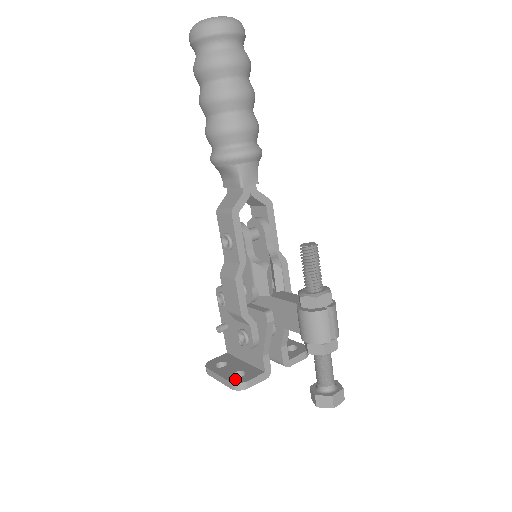
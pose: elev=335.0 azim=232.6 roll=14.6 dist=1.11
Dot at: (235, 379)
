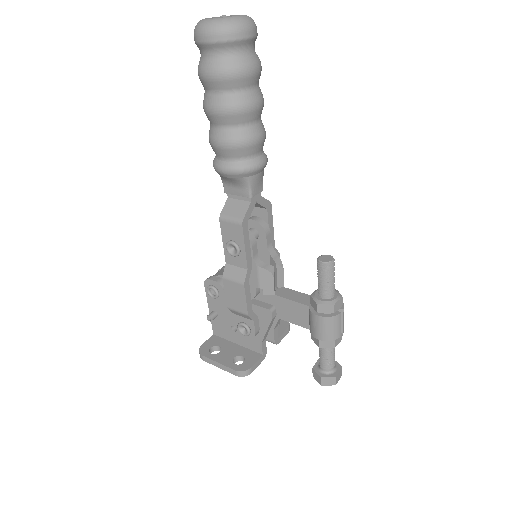
Dot at: (238, 366)
